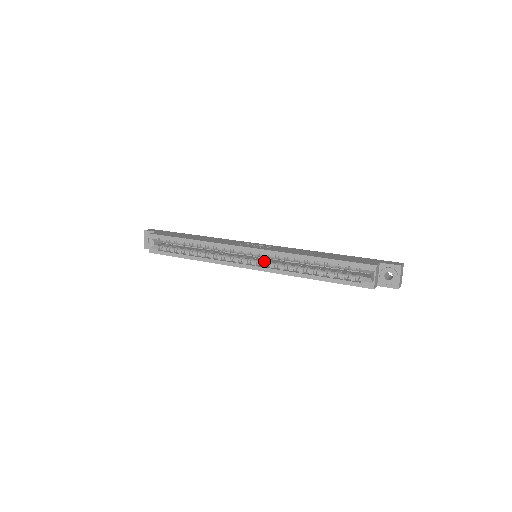
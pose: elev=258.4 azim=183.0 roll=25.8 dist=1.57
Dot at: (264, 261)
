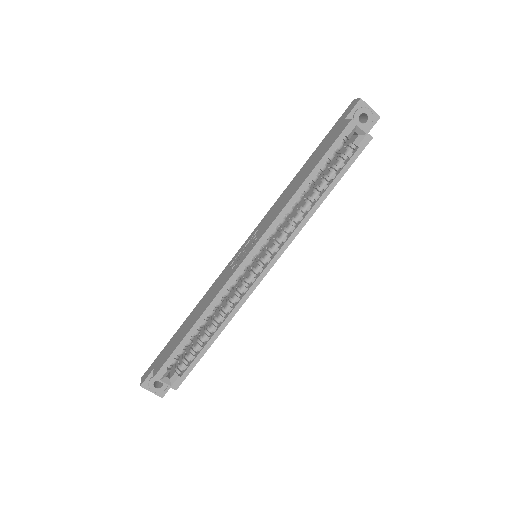
Dot at: (271, 246)
